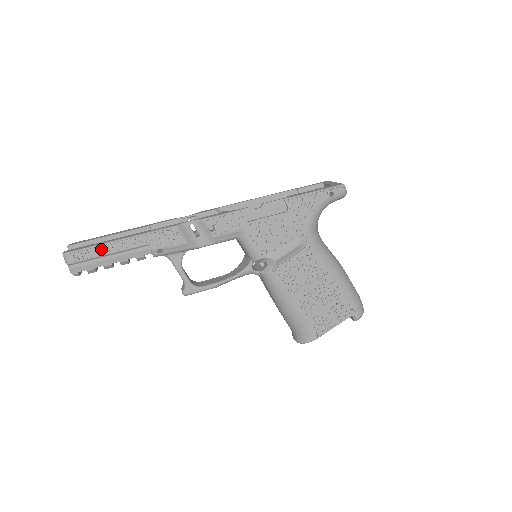
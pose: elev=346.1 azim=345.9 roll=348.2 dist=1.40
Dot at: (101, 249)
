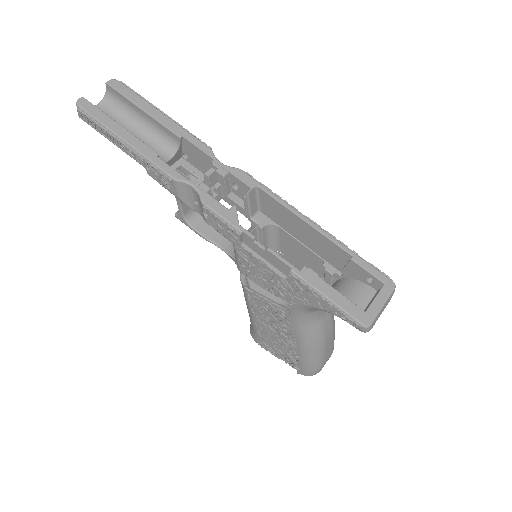
Dot at: (104, 131)
